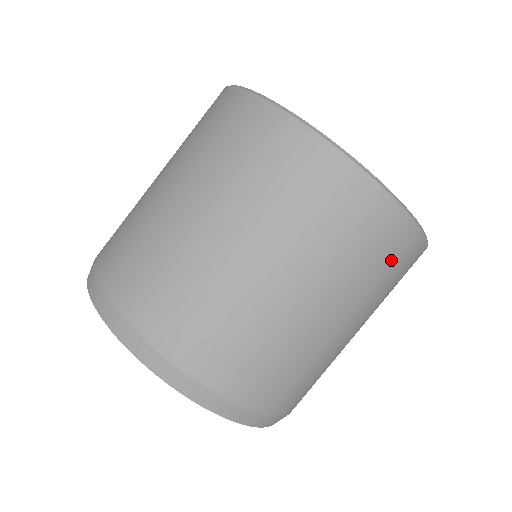
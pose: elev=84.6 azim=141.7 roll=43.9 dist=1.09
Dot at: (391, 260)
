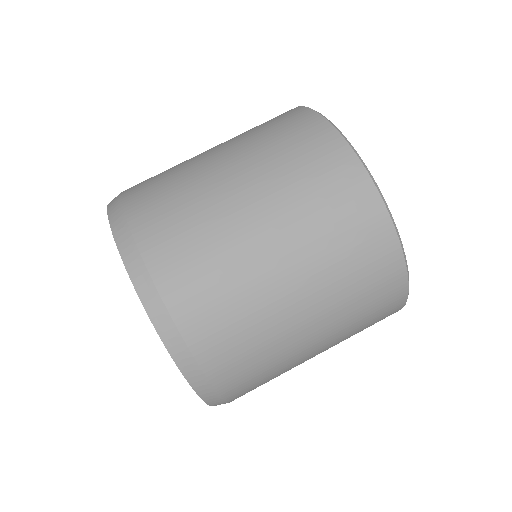
Dot at: occluded
